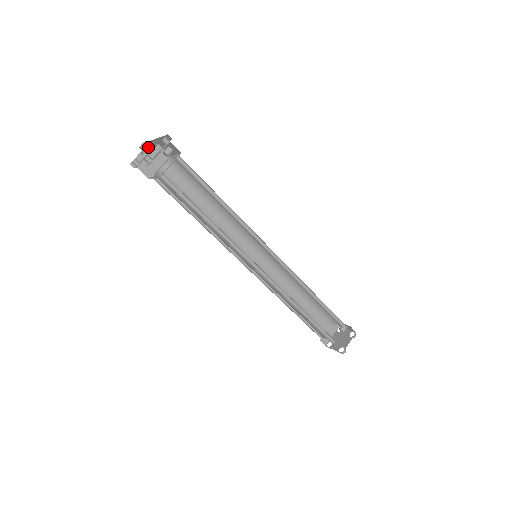
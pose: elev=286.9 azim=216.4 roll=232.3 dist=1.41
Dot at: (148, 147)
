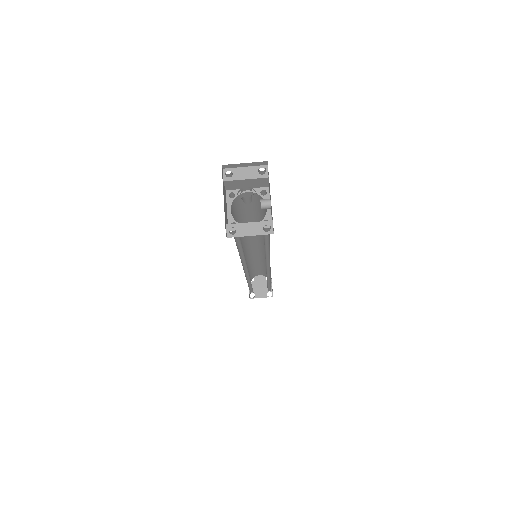
Dot at: (249, 200)
